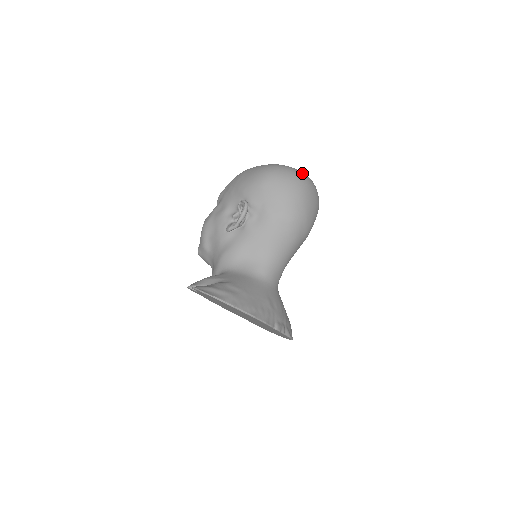
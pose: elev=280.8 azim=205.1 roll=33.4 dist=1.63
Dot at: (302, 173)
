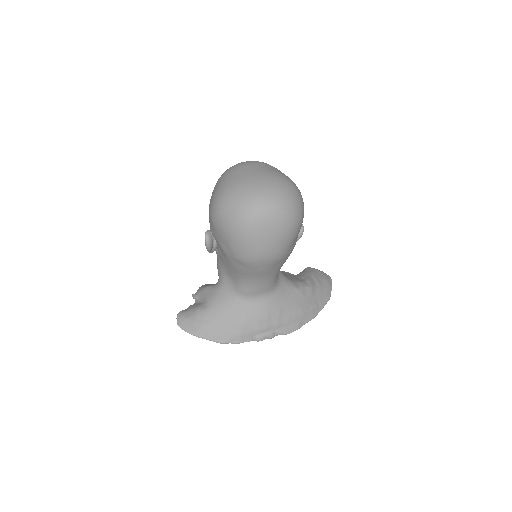
Dot at: (251, 204)
